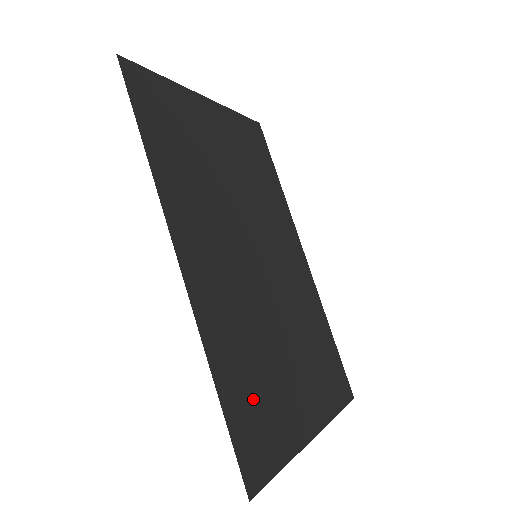
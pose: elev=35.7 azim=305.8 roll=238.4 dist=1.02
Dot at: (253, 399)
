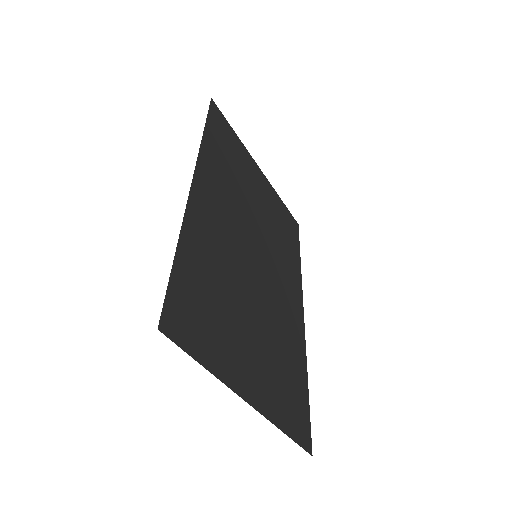
Dot at: (203, 297)
